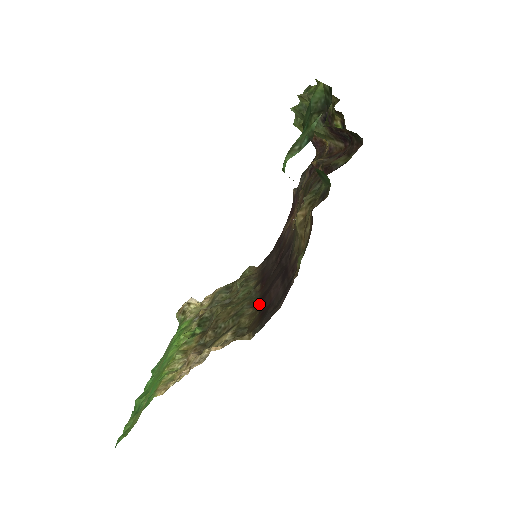
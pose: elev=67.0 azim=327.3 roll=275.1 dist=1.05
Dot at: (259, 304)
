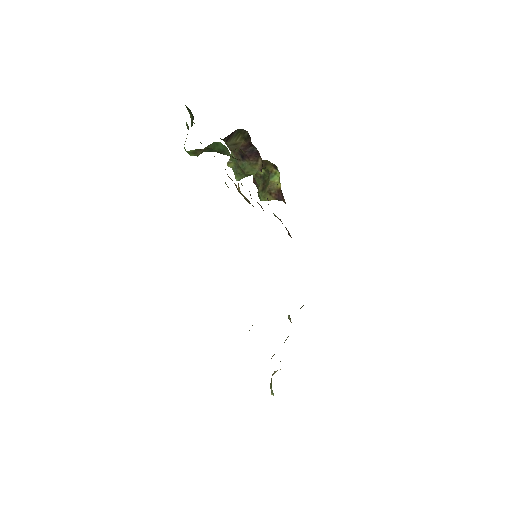
Dot at: occluded
